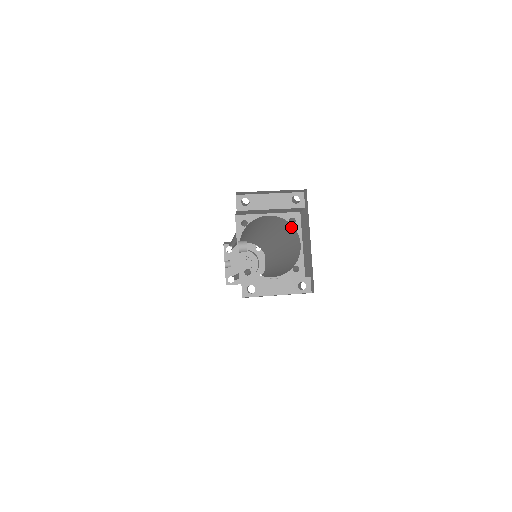
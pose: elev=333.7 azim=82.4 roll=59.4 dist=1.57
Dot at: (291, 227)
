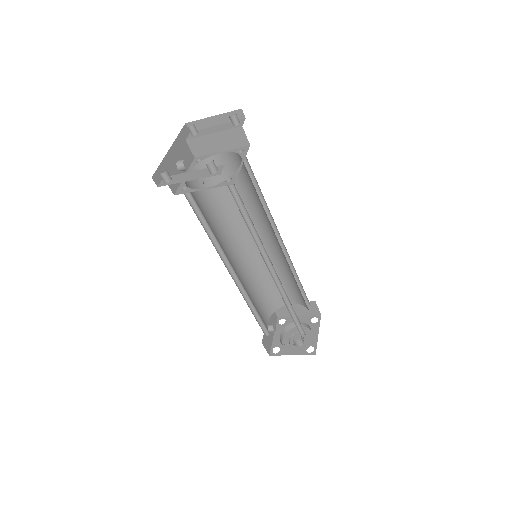
Dot at: occluded
